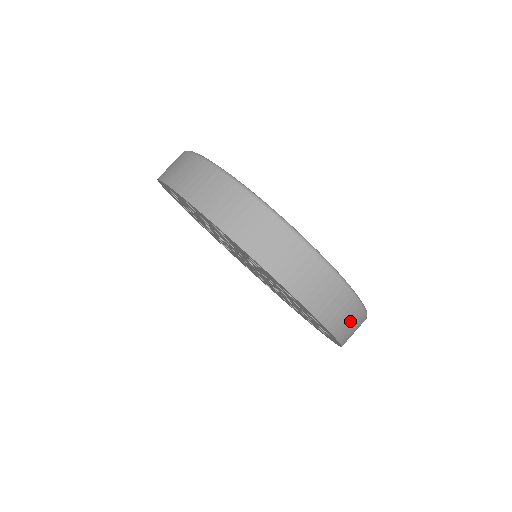
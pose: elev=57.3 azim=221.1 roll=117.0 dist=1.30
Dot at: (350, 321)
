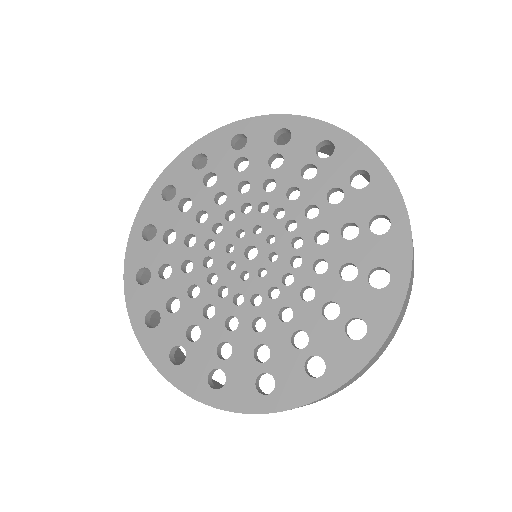
Dot at: (405, 306)
